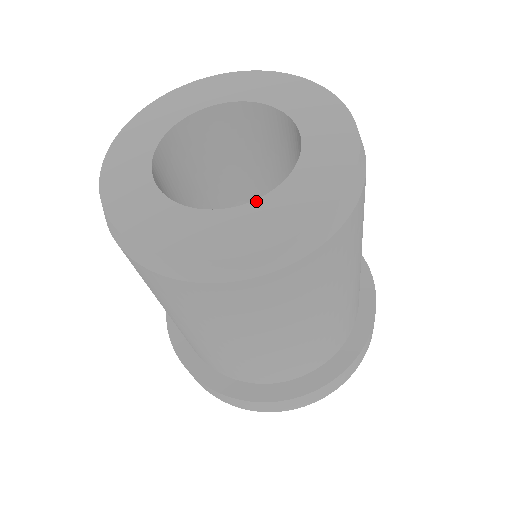
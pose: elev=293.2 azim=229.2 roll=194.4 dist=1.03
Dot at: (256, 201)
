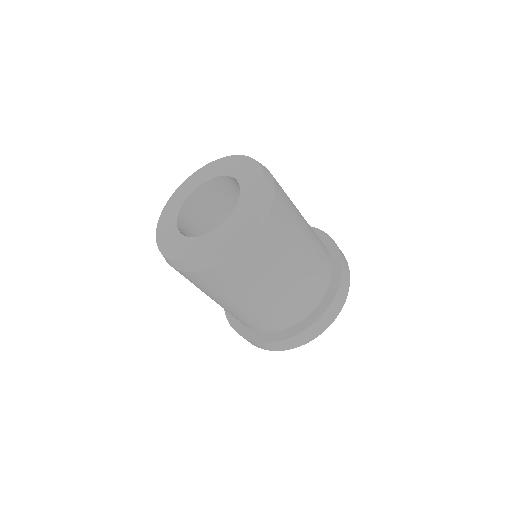
Dot at: (240, 197)
